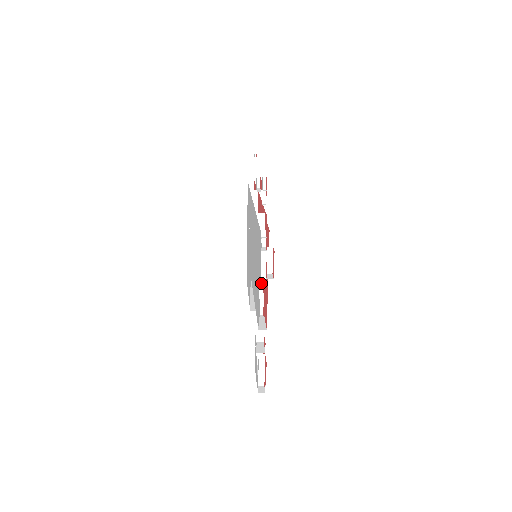
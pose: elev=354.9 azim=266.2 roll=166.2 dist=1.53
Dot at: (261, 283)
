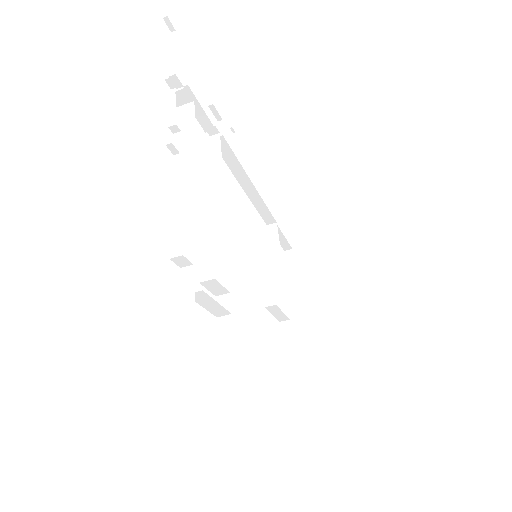
Dot at: (224, 221)
